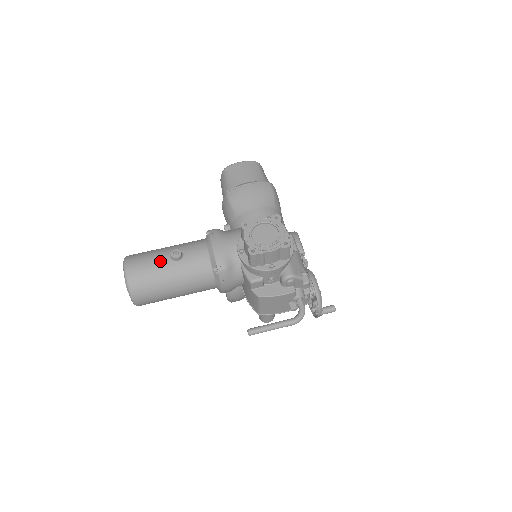
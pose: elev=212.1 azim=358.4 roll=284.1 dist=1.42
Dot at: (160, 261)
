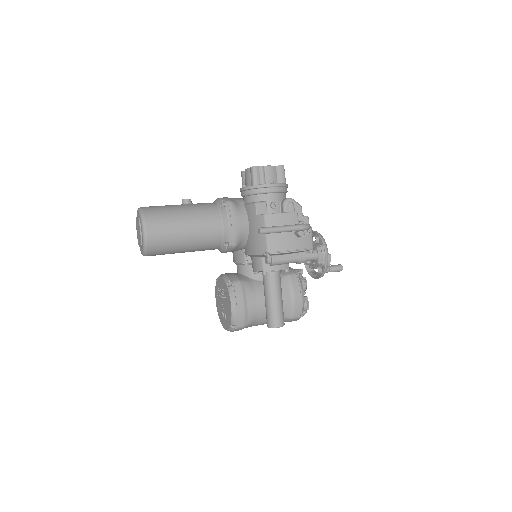
Dot at: (172, 205)
